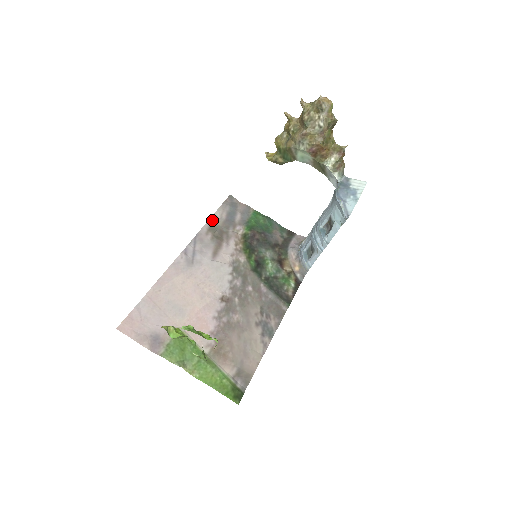
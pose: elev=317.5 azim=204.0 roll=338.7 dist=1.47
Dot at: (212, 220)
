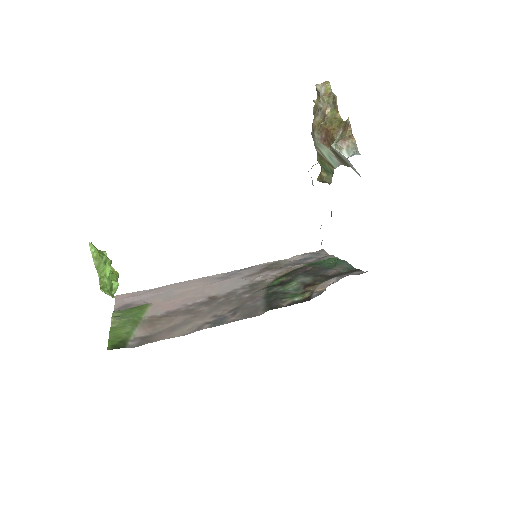
Dot at: (280, 261)
